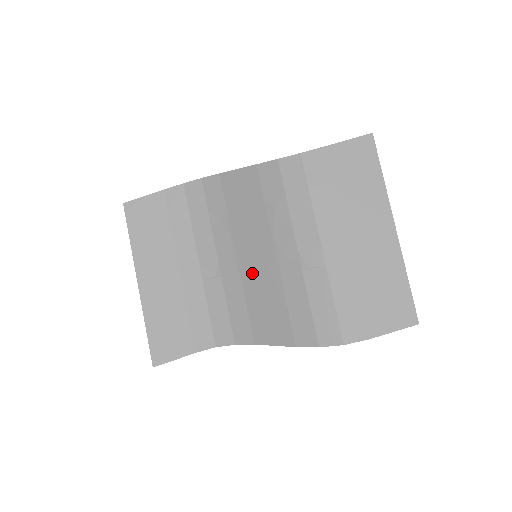
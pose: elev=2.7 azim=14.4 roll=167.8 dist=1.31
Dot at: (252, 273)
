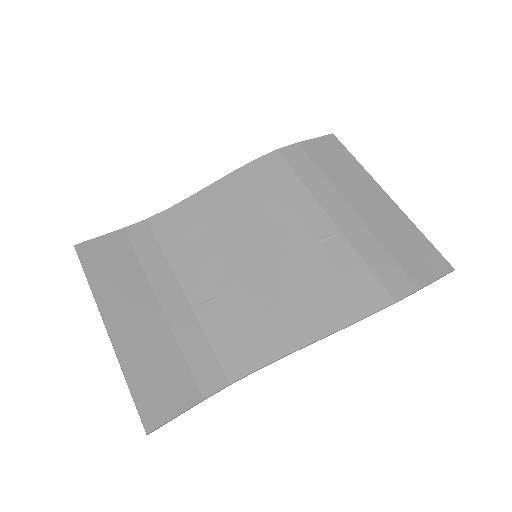
Dot at: (256, 275)
